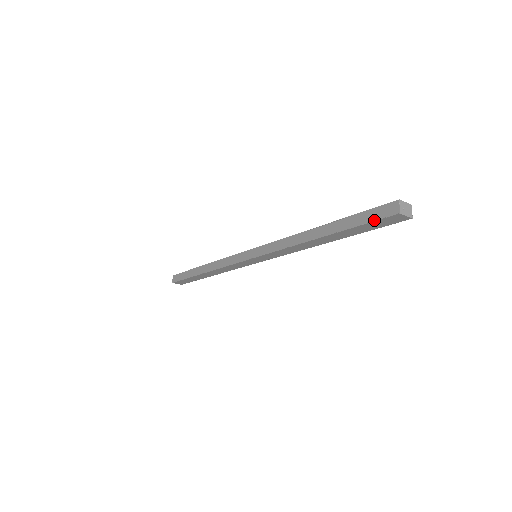
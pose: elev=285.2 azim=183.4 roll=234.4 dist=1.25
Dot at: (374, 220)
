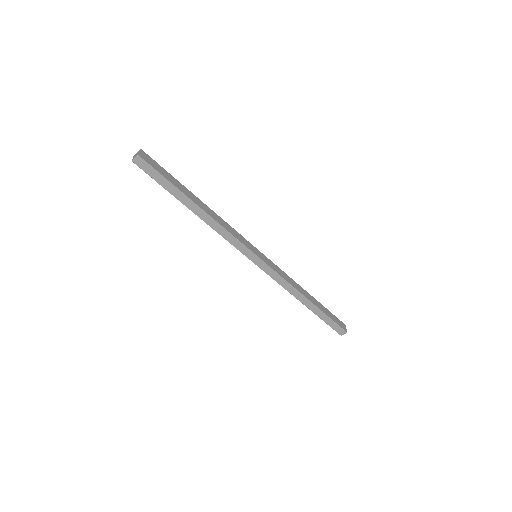
Dot at: (332, 328)
